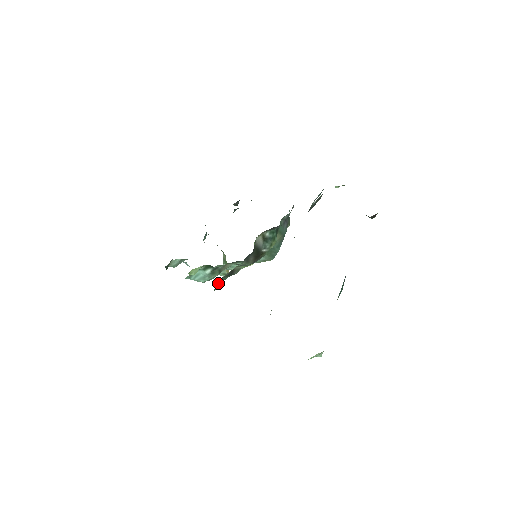
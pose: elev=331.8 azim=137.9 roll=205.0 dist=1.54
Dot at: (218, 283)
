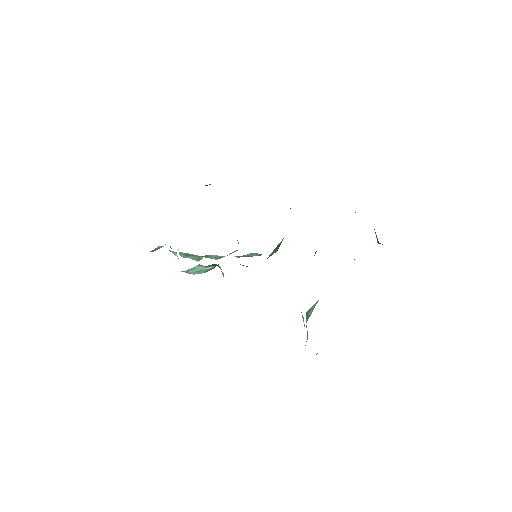
Dot at: occluded
